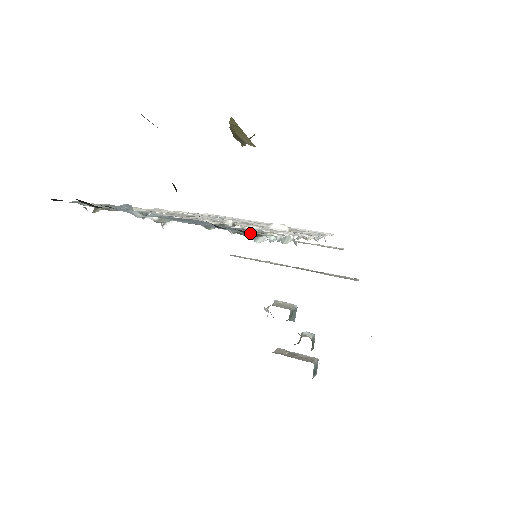
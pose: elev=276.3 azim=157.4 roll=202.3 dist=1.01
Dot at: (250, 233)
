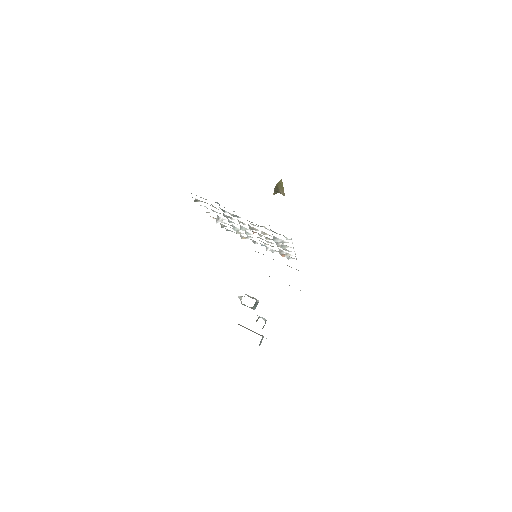
Dot at: occluded
